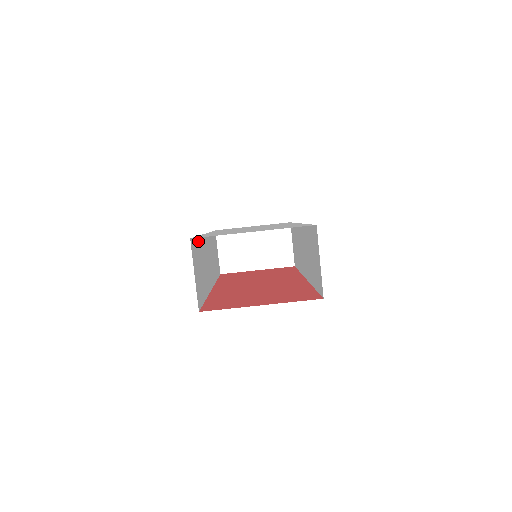
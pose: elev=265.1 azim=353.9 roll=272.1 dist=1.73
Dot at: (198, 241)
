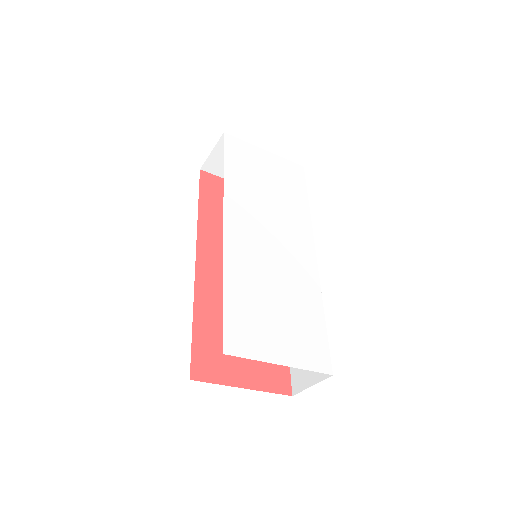
Dot at: occluded
